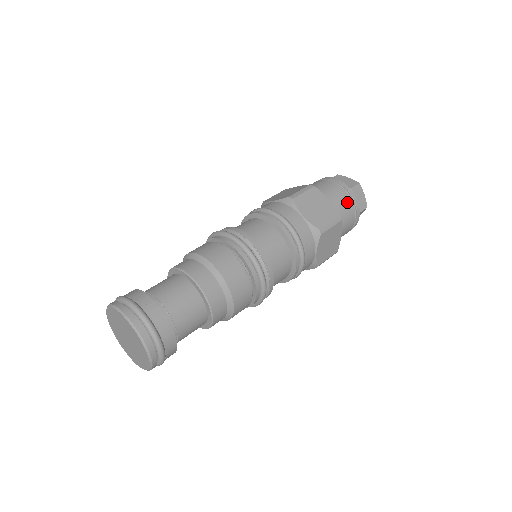
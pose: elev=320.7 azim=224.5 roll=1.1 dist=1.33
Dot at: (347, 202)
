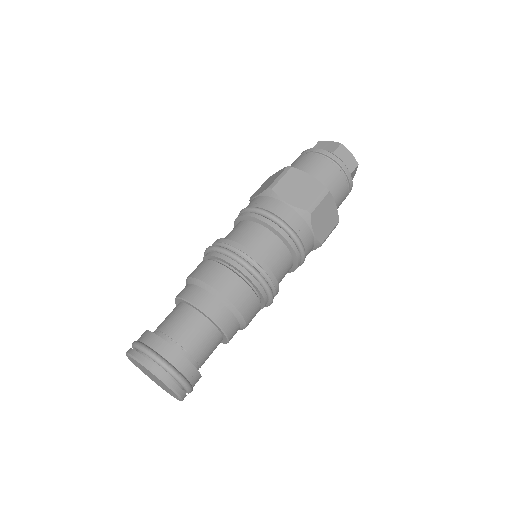
Dot at: (332, 169)
